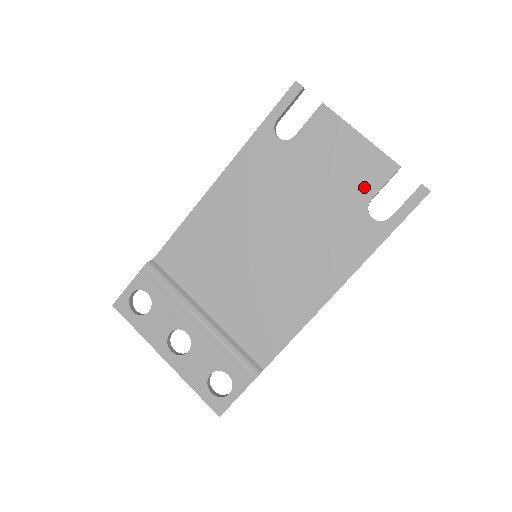
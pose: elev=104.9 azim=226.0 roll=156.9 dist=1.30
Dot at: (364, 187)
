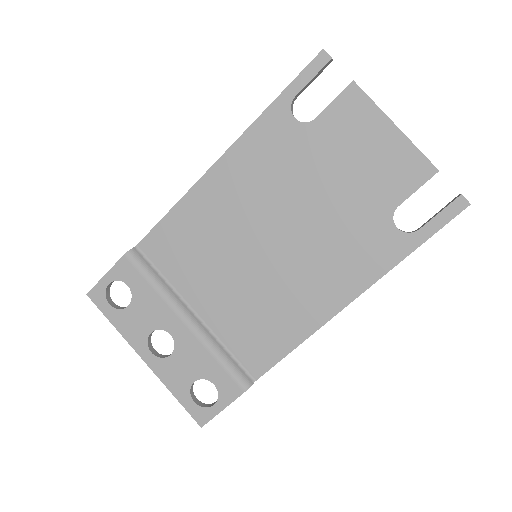
Dot at: (392, 190)
